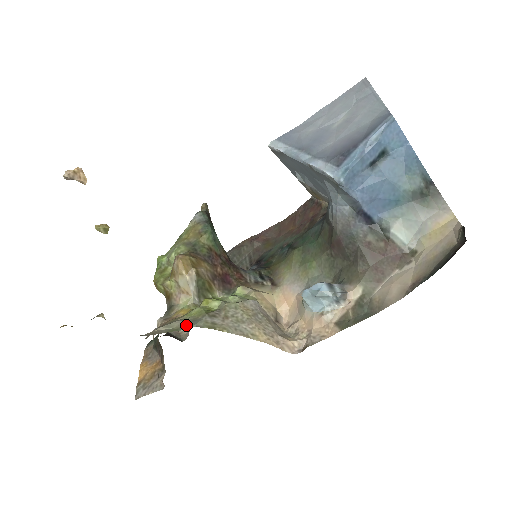
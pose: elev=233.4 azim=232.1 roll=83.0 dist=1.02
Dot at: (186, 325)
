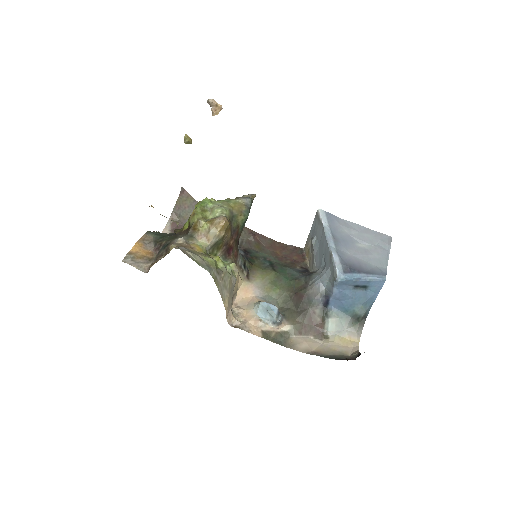
Dot at: (204, 266)
